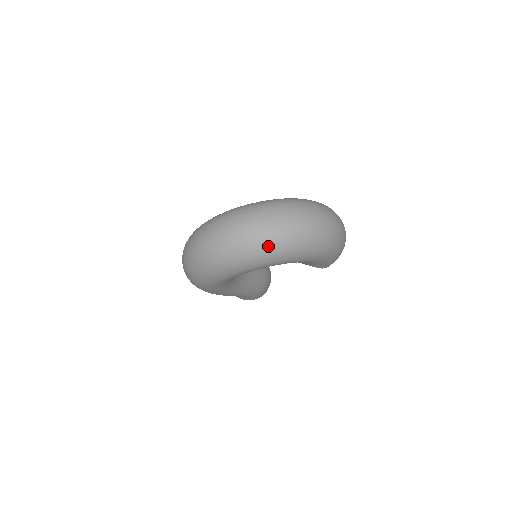
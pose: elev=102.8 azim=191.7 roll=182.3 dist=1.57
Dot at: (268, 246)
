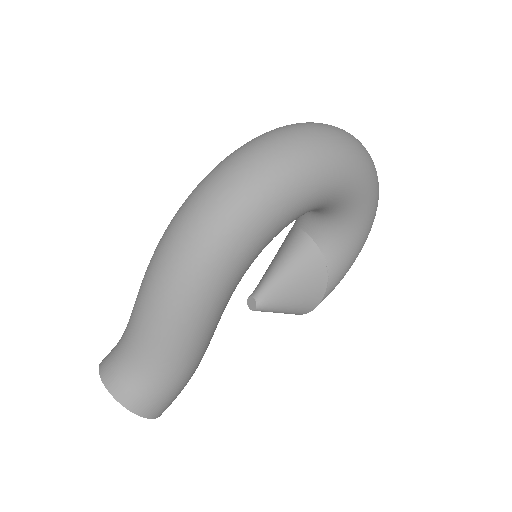
Dot at: (372, 160)
